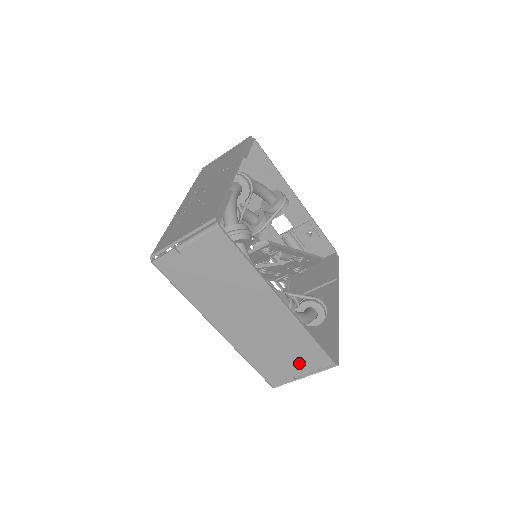
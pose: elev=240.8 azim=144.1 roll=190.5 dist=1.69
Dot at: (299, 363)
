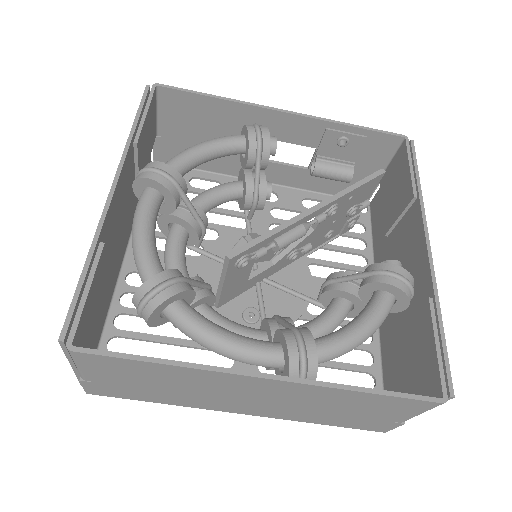
Dot at: (385, 413)
